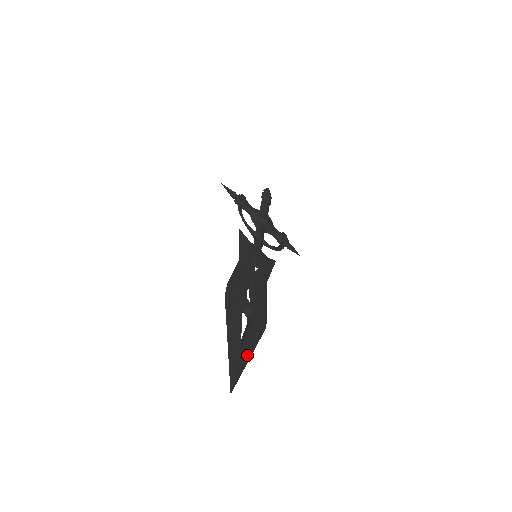
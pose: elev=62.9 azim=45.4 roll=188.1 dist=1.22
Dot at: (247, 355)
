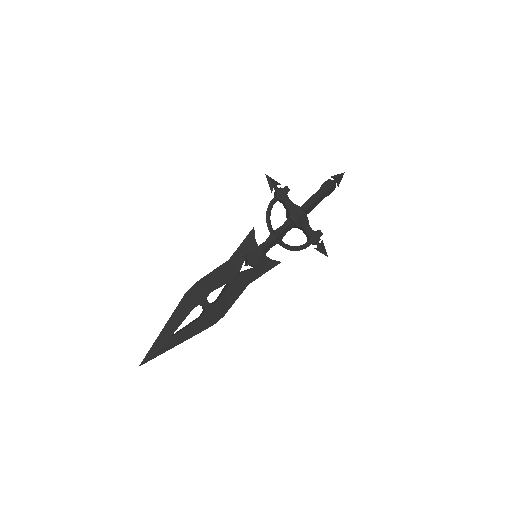
Dot at: (175, 343)
